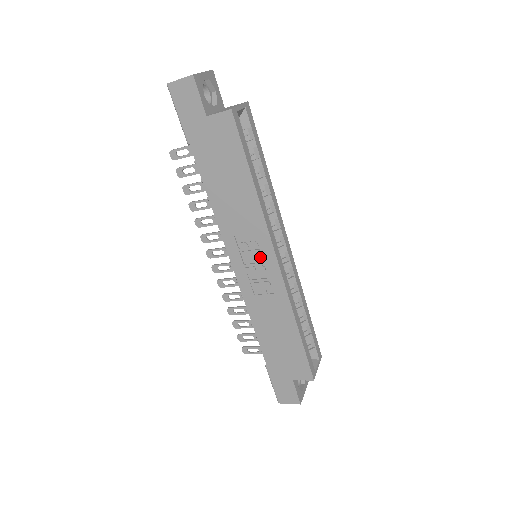
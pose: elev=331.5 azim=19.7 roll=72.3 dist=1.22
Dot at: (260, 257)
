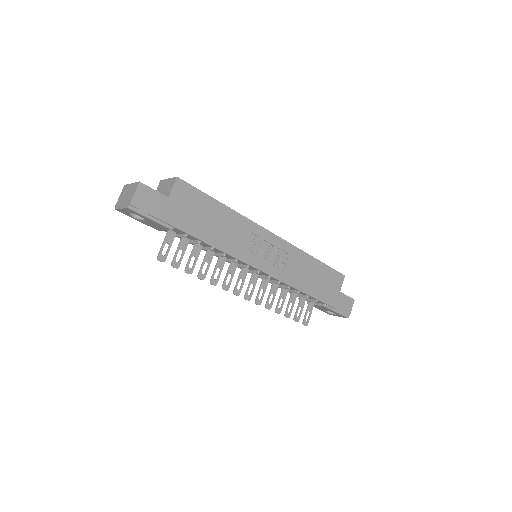
Dot at: (265, 244)
